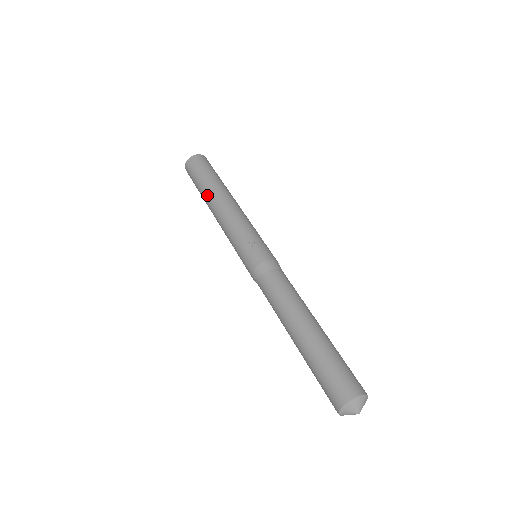
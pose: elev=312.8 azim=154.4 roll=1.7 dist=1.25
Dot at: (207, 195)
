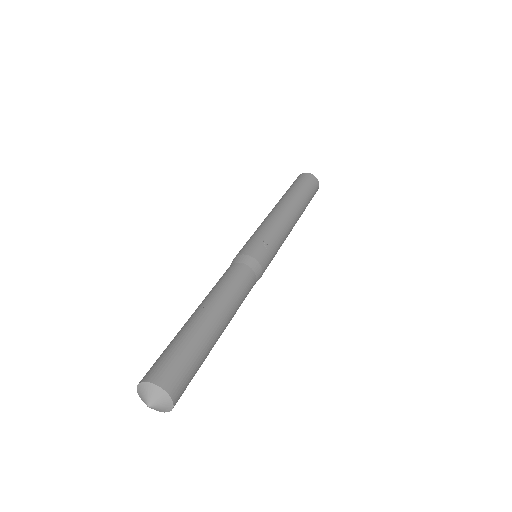
Dot at: (285, 197)
